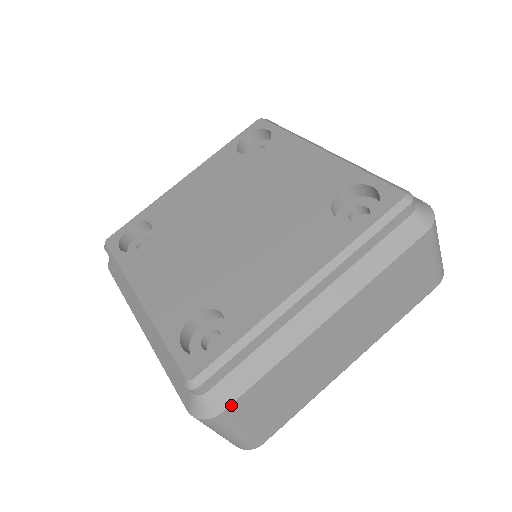
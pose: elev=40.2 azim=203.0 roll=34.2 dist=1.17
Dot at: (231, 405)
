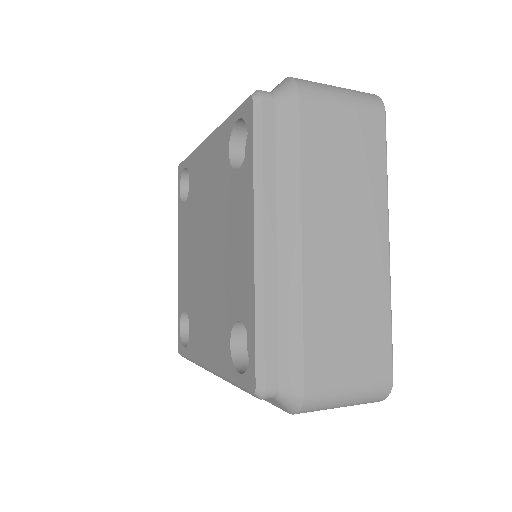
Dot at: occluded
